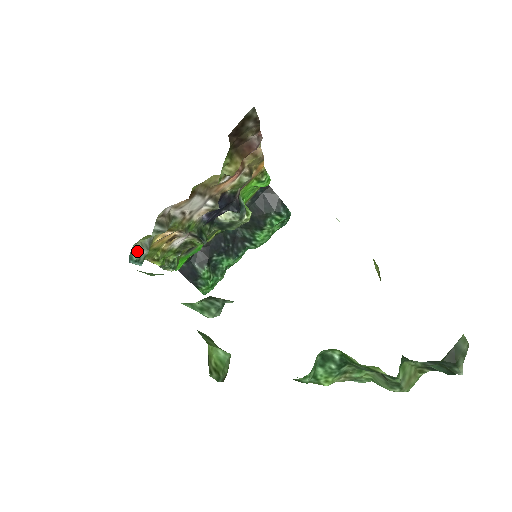
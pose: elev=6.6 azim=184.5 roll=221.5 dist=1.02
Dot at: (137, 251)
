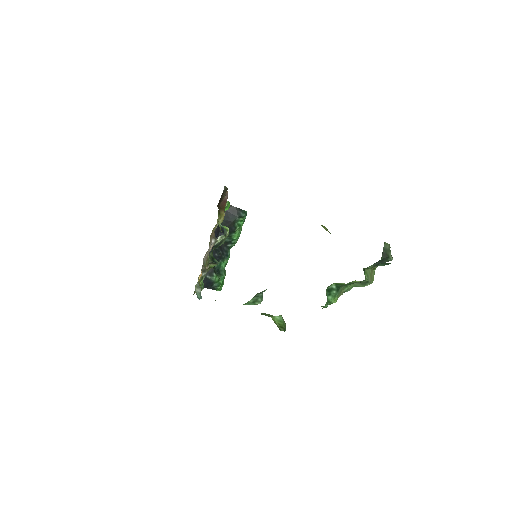
Dot at: (197, 292)
